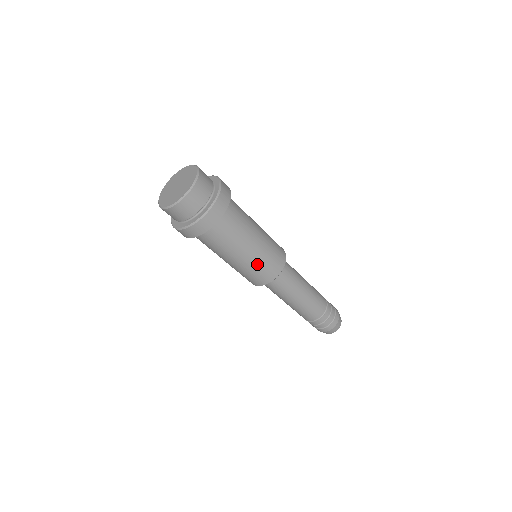
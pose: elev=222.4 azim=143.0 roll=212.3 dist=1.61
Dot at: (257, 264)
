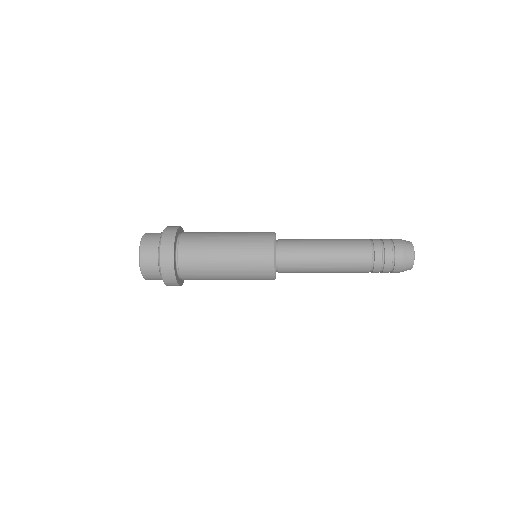
Dot at: occluded
